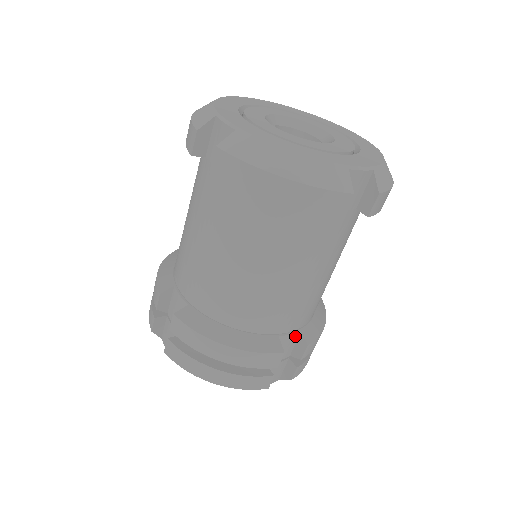
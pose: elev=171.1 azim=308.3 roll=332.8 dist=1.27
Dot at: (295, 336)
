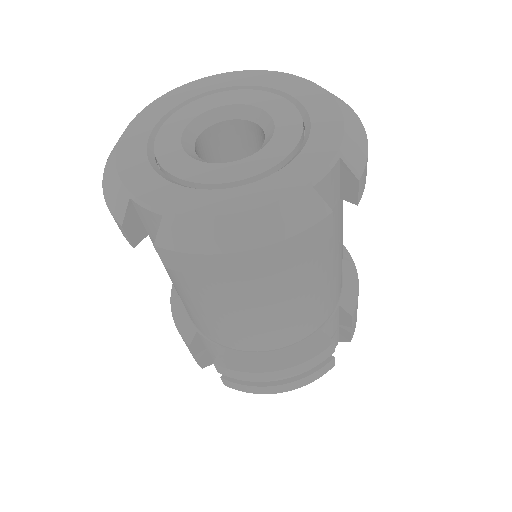
Dot at: (336, 314)
